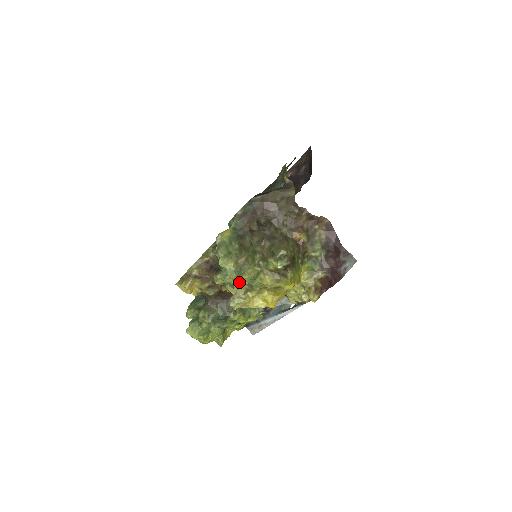
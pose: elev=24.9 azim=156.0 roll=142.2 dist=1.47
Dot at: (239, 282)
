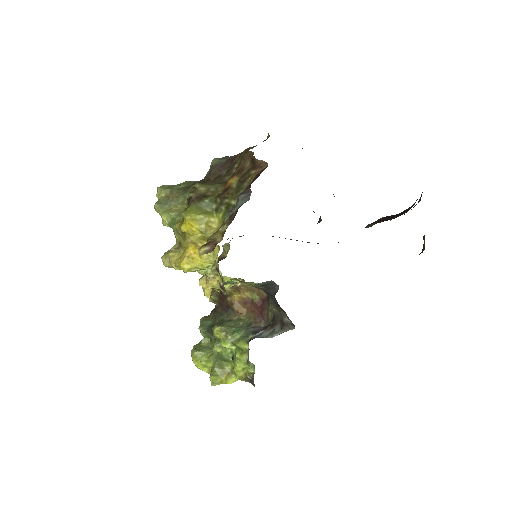
Dot at: occluded
